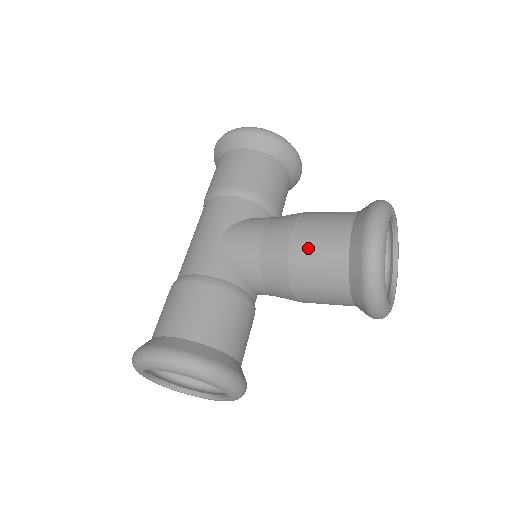
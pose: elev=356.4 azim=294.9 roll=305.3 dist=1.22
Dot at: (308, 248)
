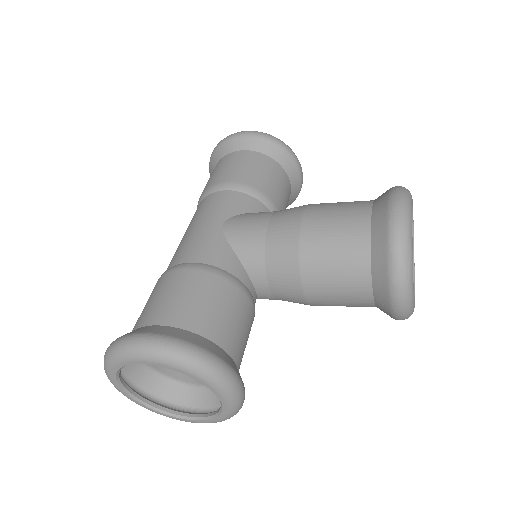
Dot at: (322, 231)
